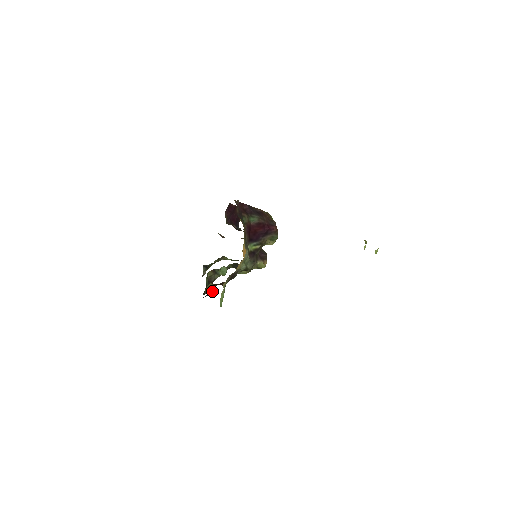
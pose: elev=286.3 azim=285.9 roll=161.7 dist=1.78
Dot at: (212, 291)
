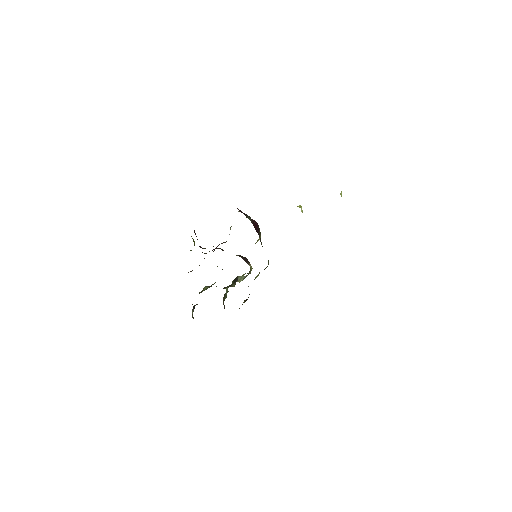
Dot at: occluded
